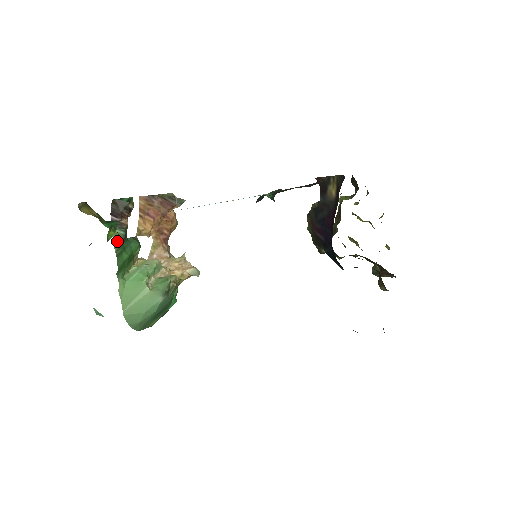
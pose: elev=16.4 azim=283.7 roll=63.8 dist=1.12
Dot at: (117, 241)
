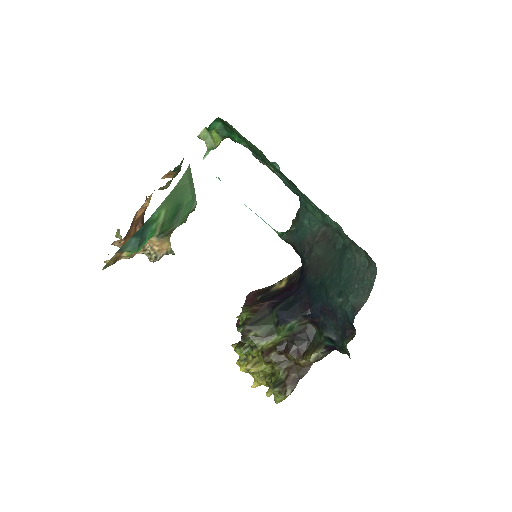
Dot at: (183, 159)
